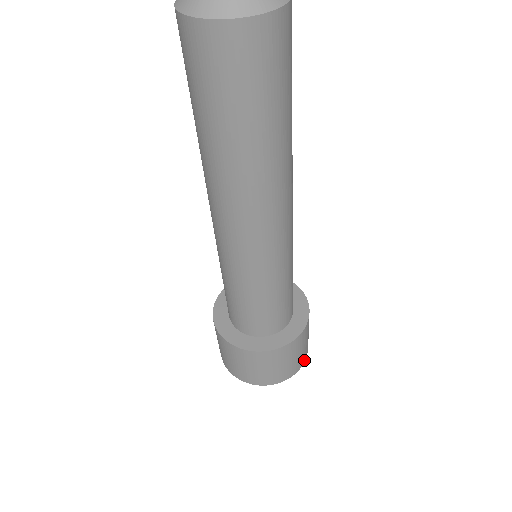
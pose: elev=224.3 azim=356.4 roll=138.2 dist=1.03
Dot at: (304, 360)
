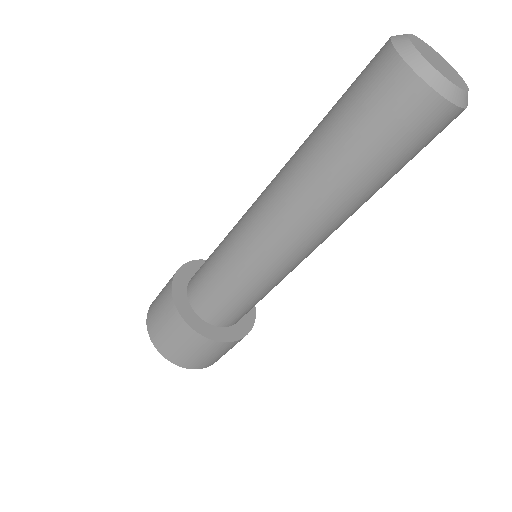
Dot at: (191, 367)
